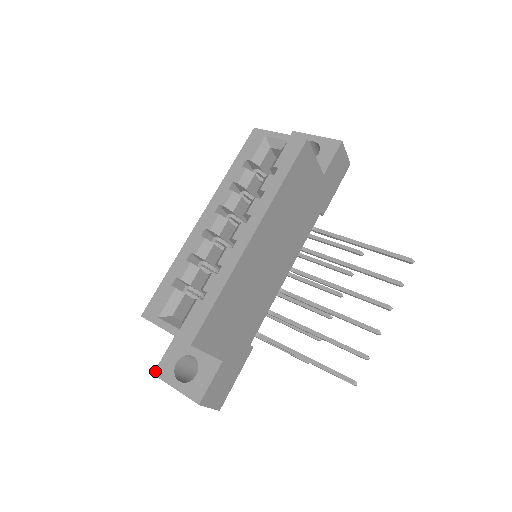
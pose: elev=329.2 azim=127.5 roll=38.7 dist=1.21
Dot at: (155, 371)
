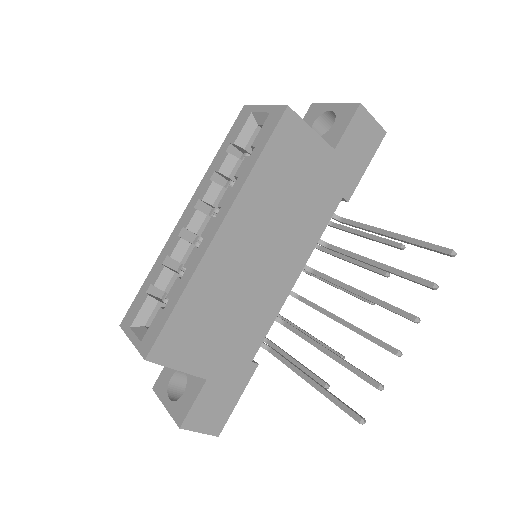
Dot at: (154, 385)
